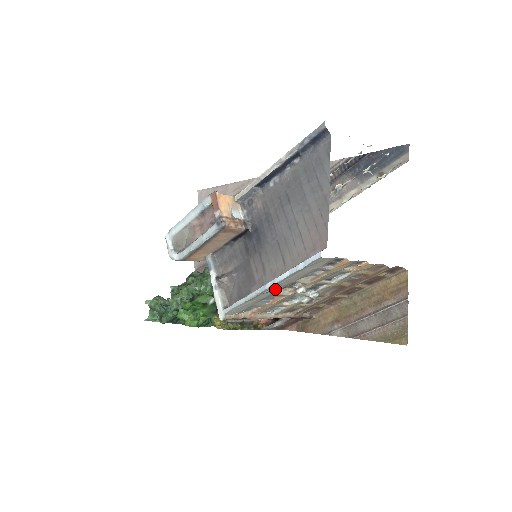
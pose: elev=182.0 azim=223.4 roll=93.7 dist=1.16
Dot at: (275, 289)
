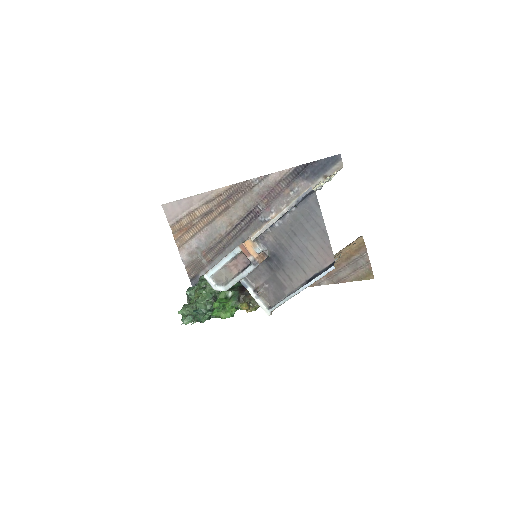
Dot at: occluded
